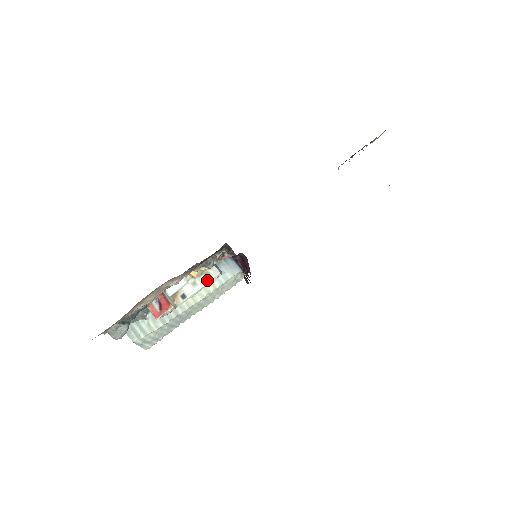
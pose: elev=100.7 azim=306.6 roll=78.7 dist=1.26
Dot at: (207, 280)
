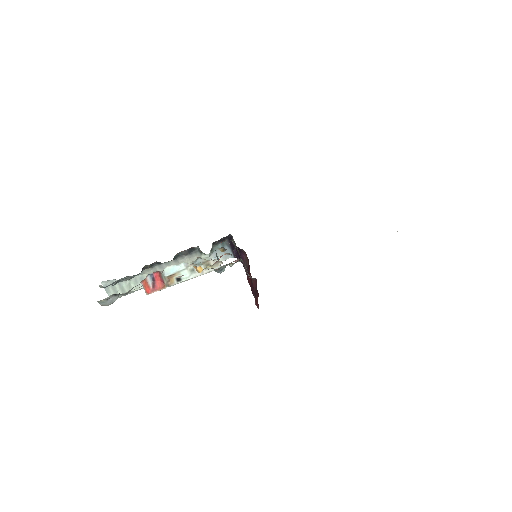
Dot at: (206, 270)
